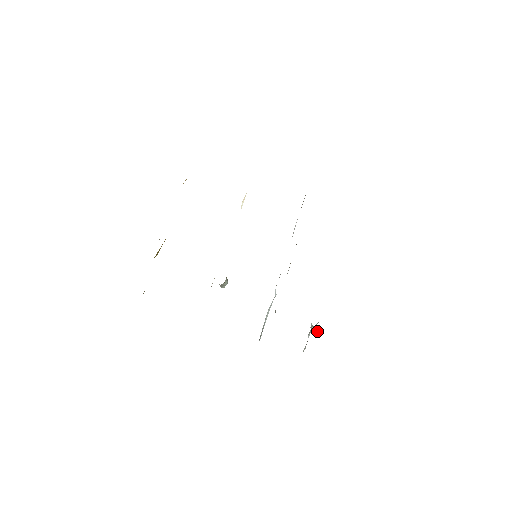
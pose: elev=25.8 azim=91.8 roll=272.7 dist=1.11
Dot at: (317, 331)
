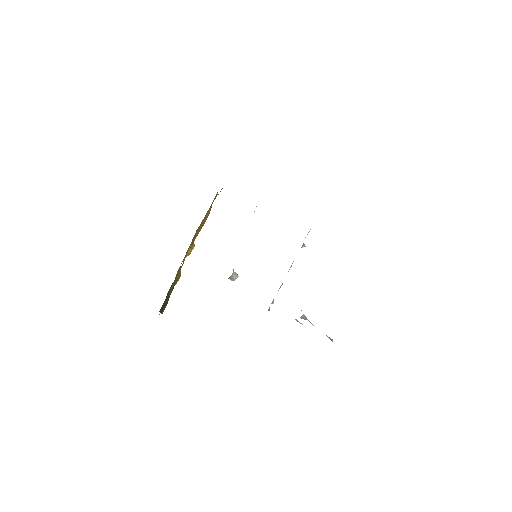
Dot at: occluded
